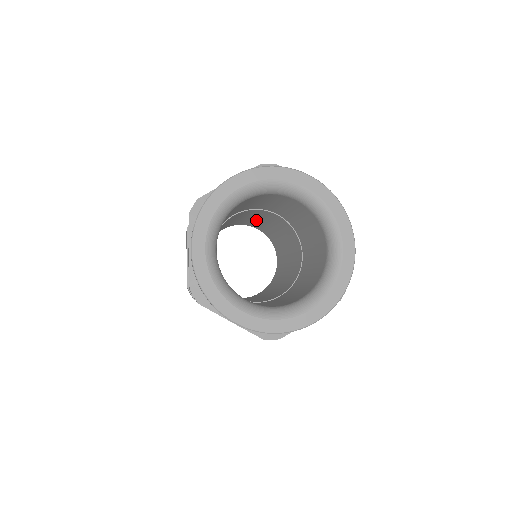
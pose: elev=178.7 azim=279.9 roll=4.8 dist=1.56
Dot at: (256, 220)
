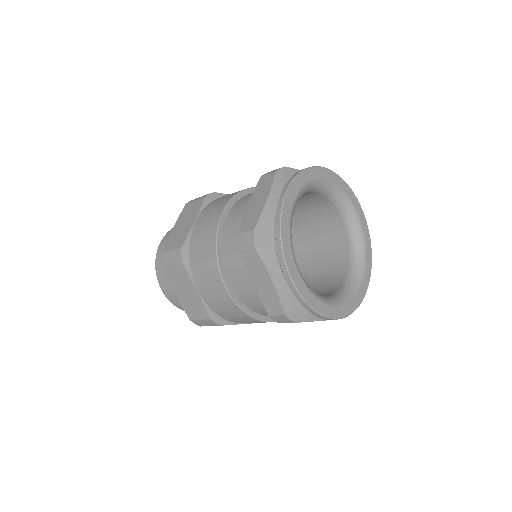
Dot at: occluded
